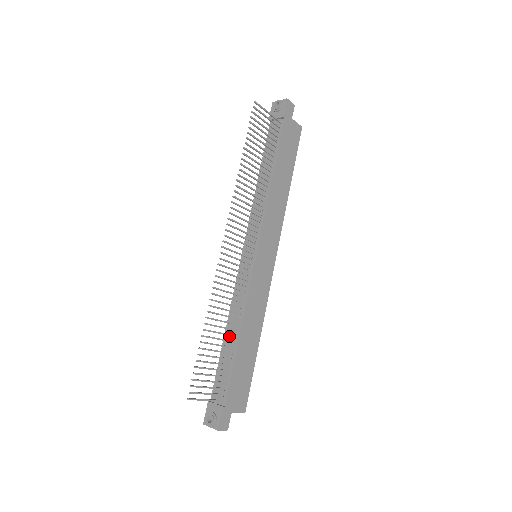
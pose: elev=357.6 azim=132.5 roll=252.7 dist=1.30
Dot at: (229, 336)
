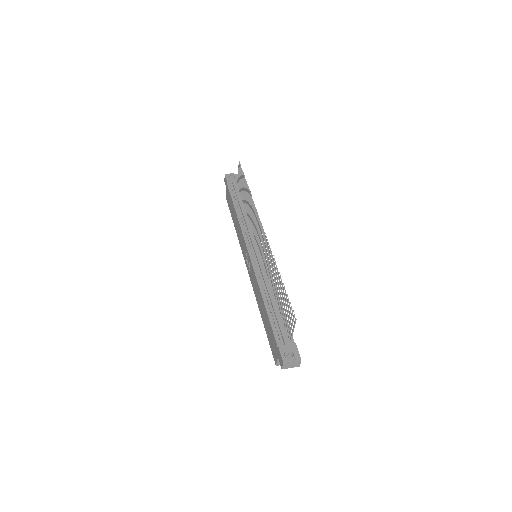
Dot at: (272, 299)
